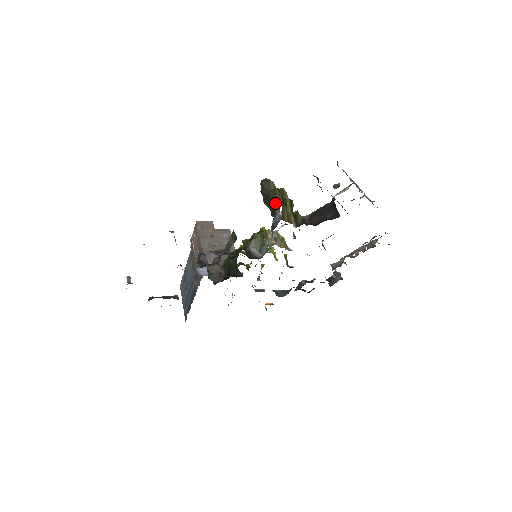
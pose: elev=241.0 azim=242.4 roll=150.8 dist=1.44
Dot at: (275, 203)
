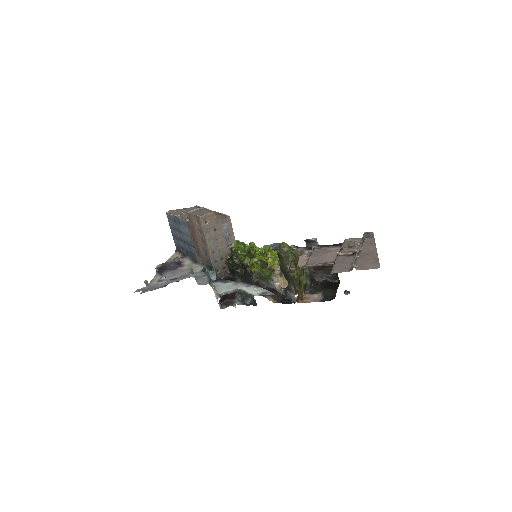
Dot at: (292, 280)
